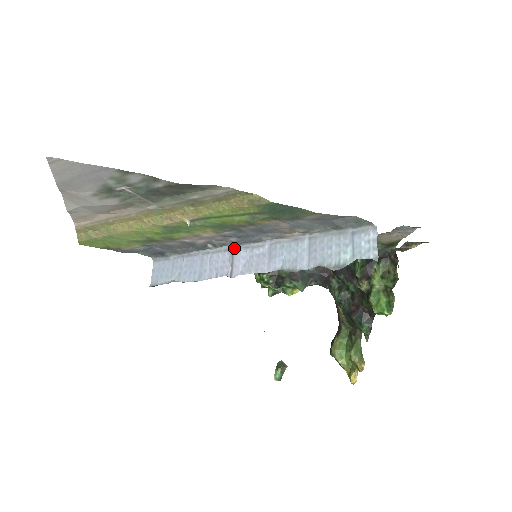
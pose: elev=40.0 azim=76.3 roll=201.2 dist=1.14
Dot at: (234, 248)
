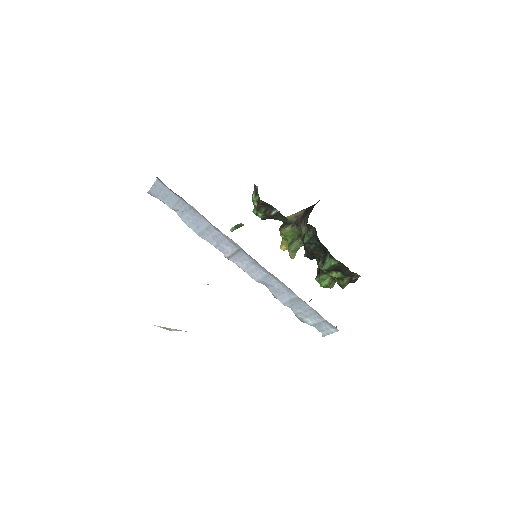
Dot at: (241, 250)
